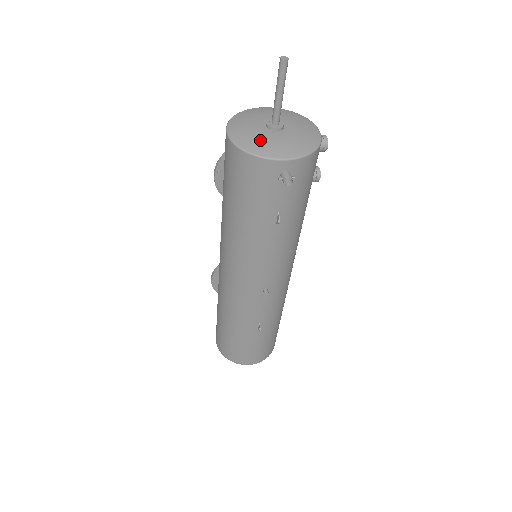
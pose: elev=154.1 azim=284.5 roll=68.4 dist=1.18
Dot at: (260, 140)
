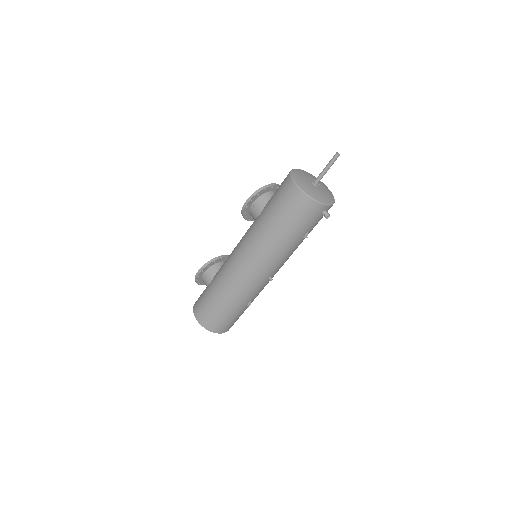
Dot at: (315, 192)
